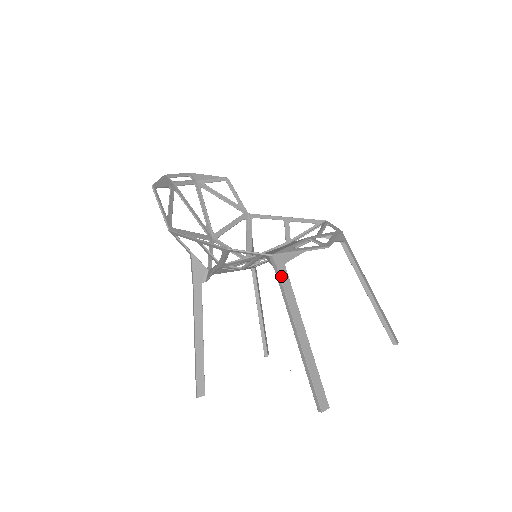
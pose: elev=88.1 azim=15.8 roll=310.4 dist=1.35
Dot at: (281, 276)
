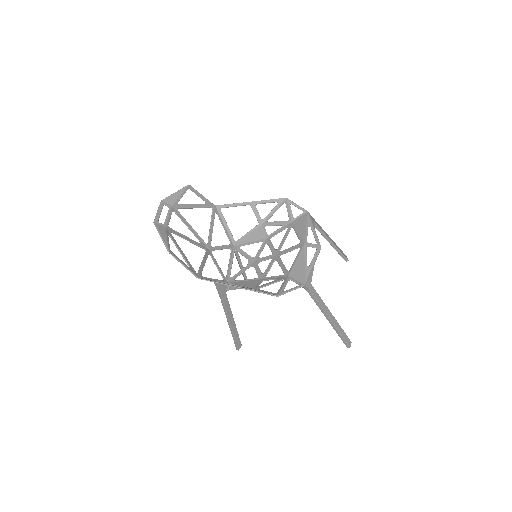
Dot at: (313, 293)
